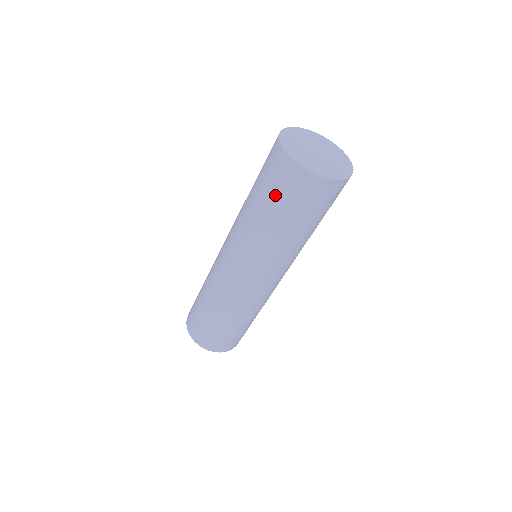
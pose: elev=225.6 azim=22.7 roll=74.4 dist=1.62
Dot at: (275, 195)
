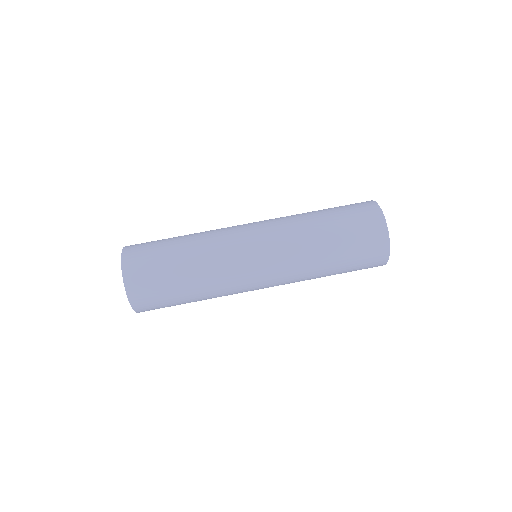
Dot at: (341, 207)
